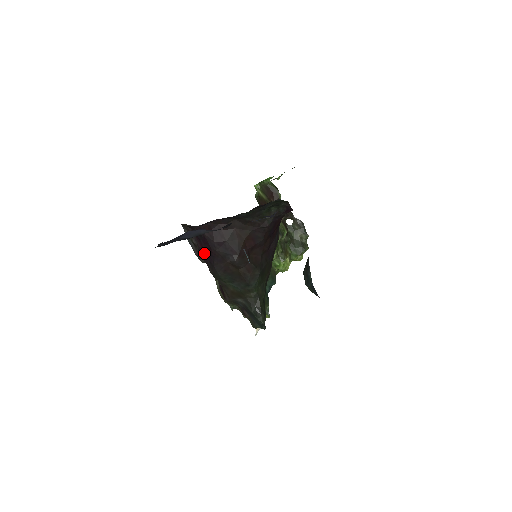
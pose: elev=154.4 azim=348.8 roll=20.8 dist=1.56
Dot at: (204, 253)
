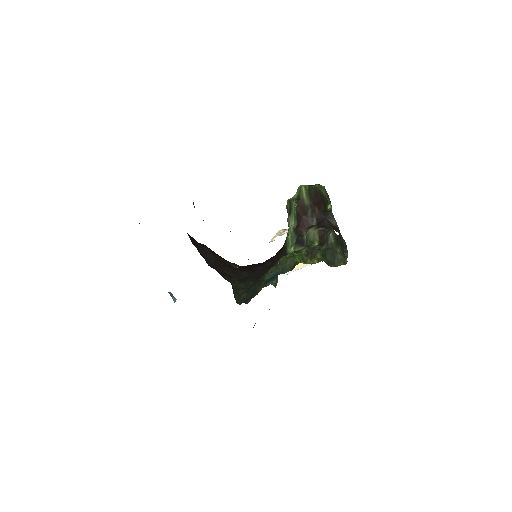
Dot at: occluded
